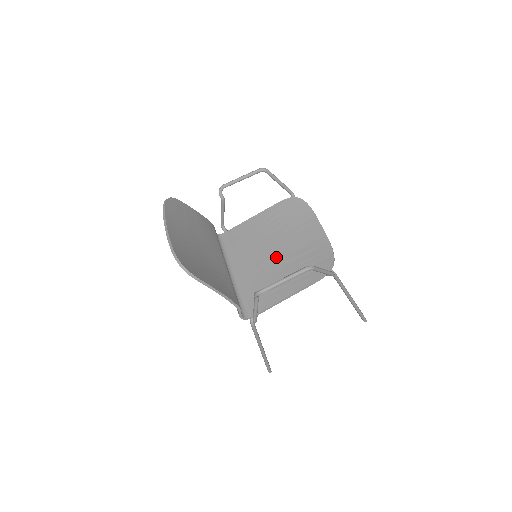
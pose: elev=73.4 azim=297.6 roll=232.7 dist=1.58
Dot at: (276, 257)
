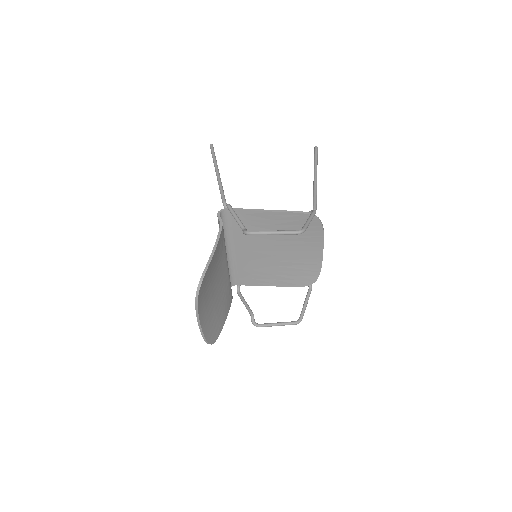
Dot at: (273, 256)
